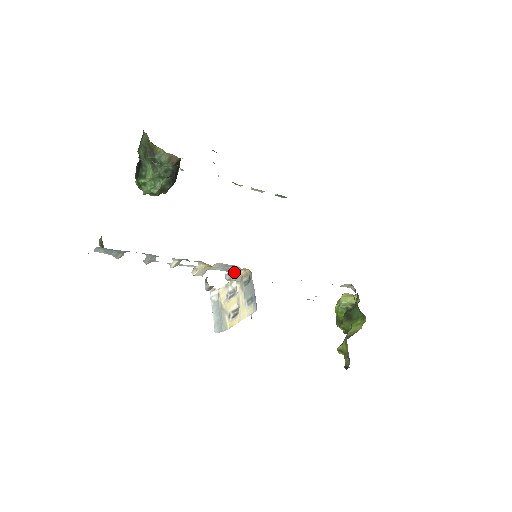
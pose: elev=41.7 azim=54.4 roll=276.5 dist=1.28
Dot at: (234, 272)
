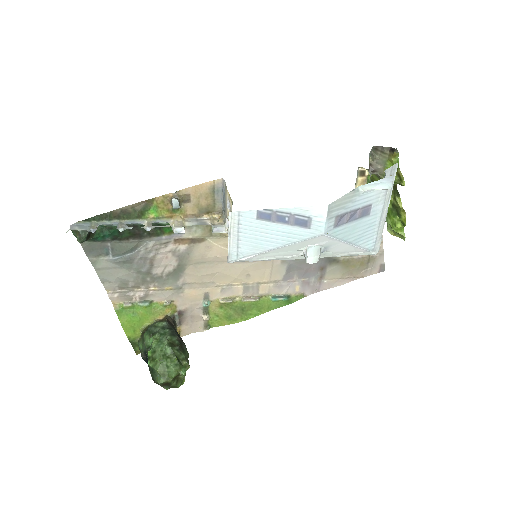
Dot at: (211, 222)
